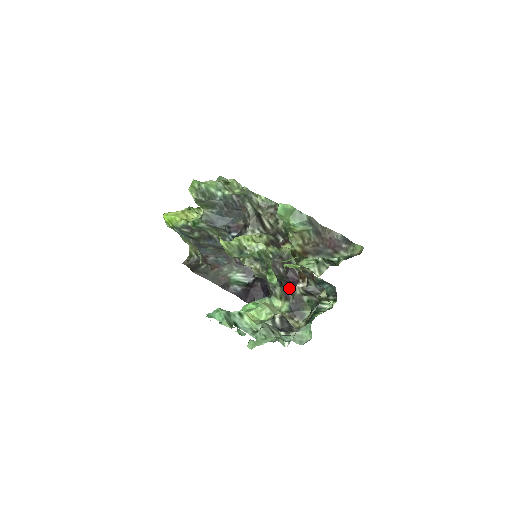
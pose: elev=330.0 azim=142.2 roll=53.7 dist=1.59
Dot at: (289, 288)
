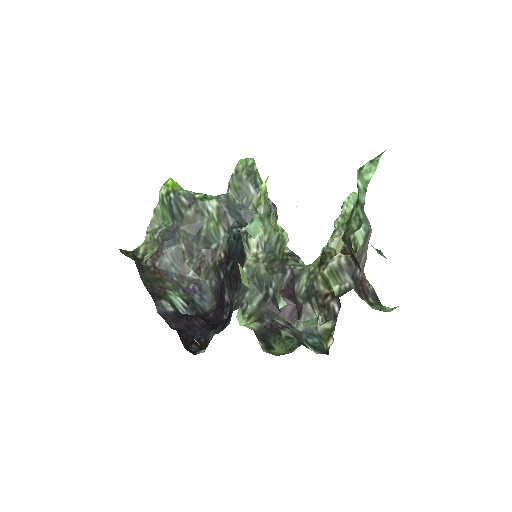
Dot at: (270, 311)
